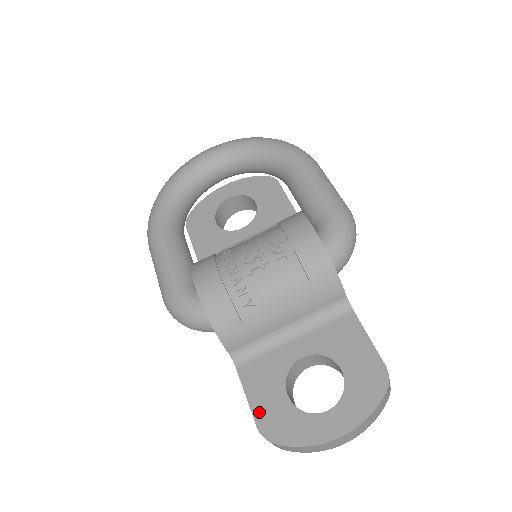
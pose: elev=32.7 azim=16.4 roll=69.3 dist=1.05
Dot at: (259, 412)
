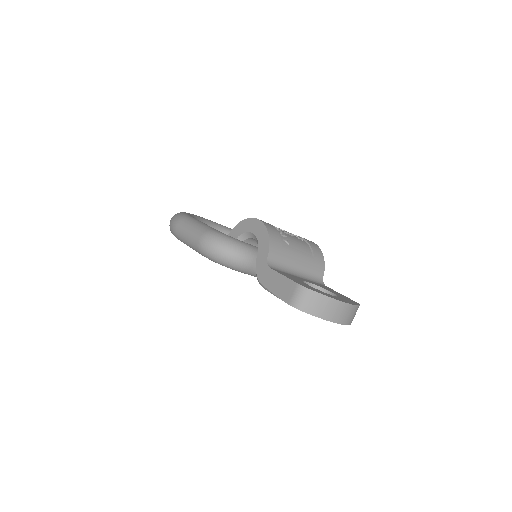
Dot at: (295, 281)
